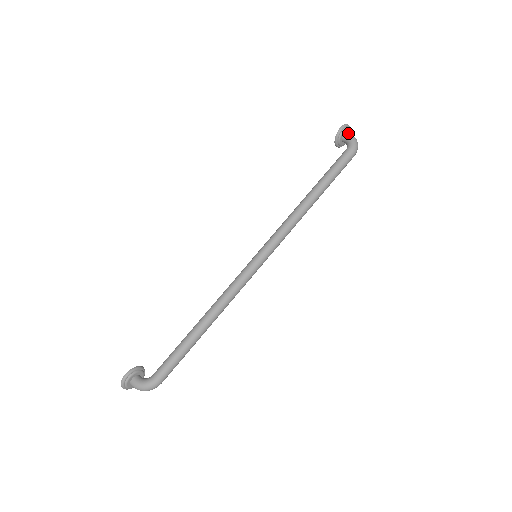
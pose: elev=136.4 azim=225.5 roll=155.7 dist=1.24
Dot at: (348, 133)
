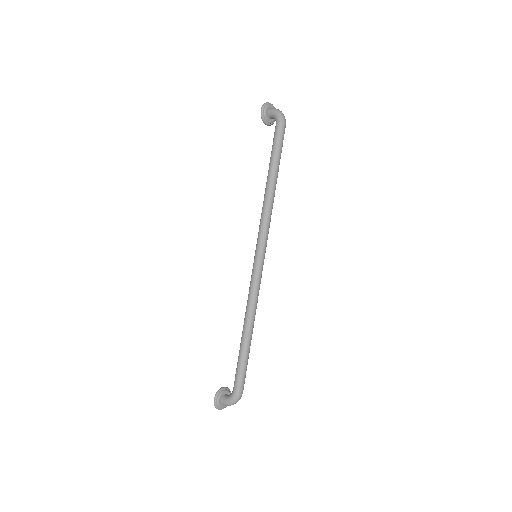
Dot at: (270, 110)
